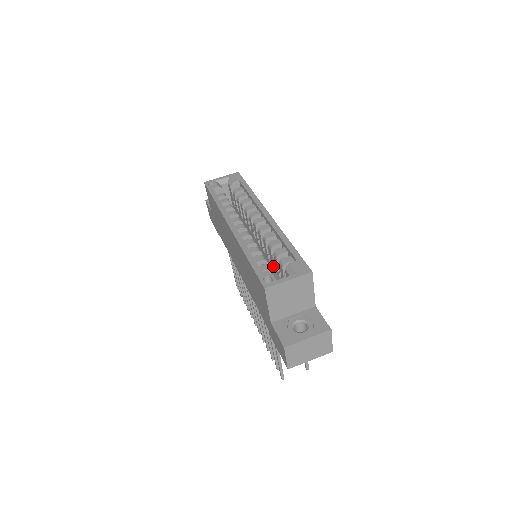
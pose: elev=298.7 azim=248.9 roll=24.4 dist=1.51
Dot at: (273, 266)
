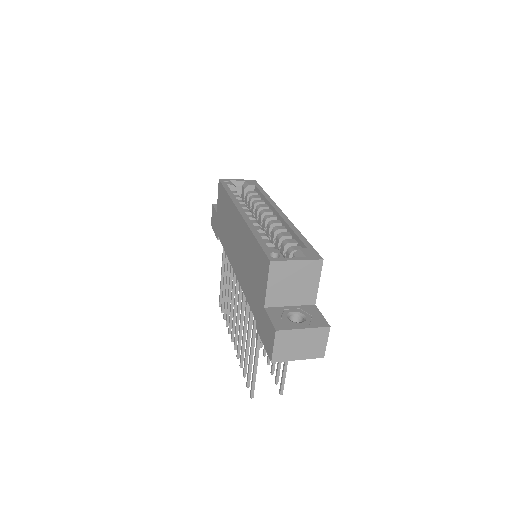
Dot at: occluded
